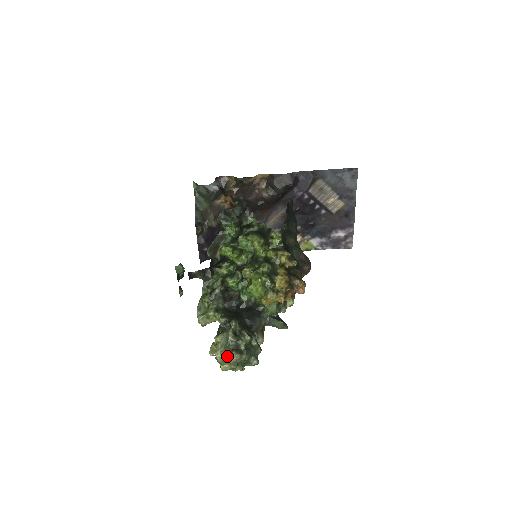
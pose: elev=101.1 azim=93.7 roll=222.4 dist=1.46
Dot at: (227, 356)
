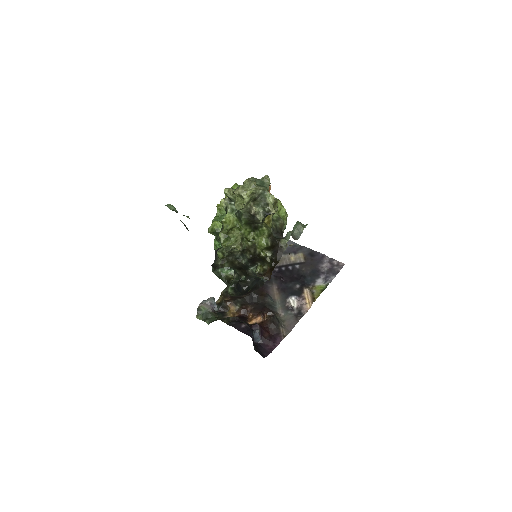
Dot at: (242, 186)
